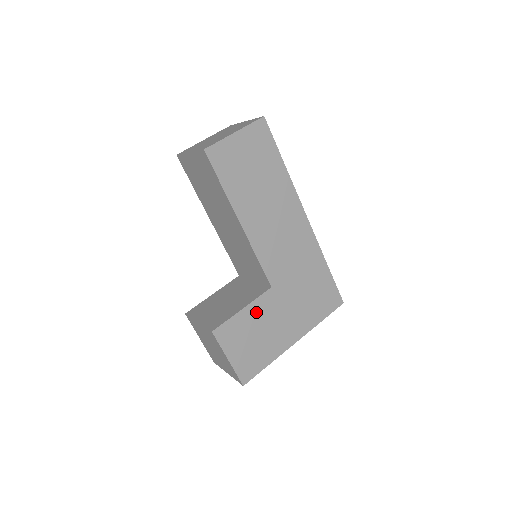
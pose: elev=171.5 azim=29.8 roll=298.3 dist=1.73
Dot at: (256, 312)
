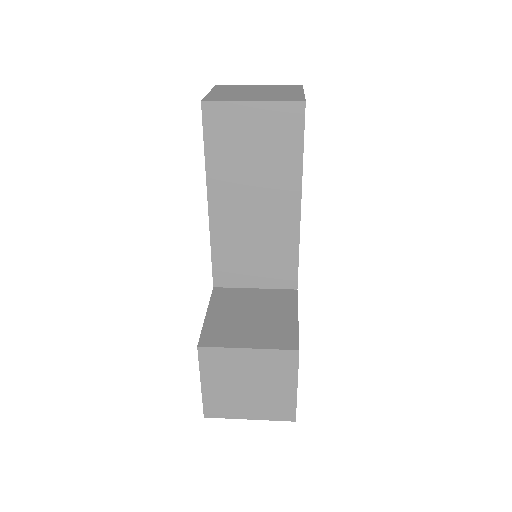
Dot at: occluded
